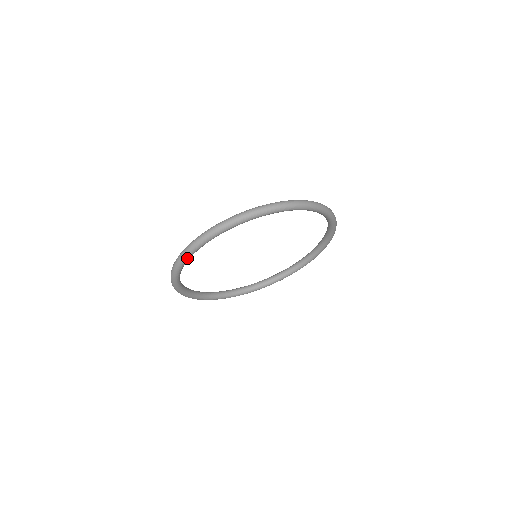
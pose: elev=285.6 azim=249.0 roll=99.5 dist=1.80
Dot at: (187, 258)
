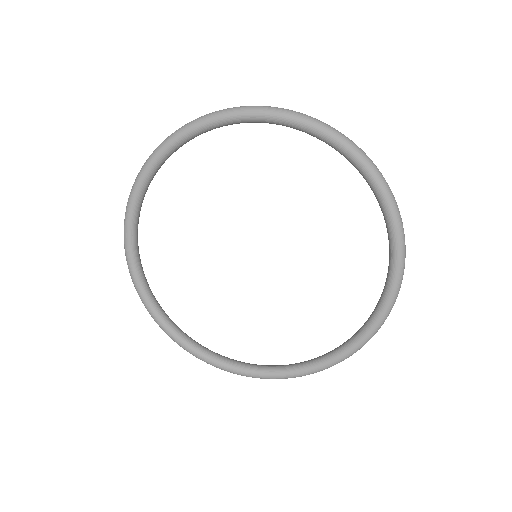
Dot at: (202, 123)
